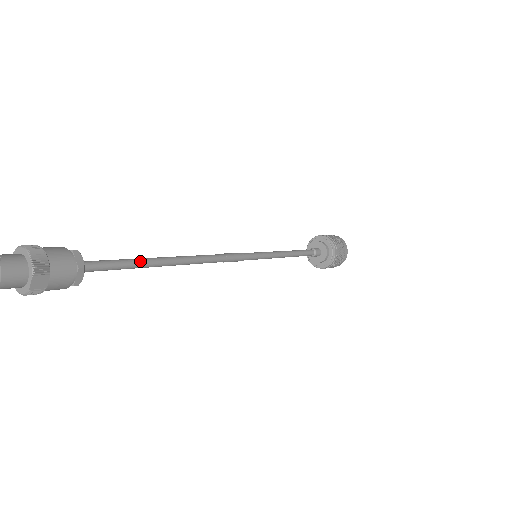
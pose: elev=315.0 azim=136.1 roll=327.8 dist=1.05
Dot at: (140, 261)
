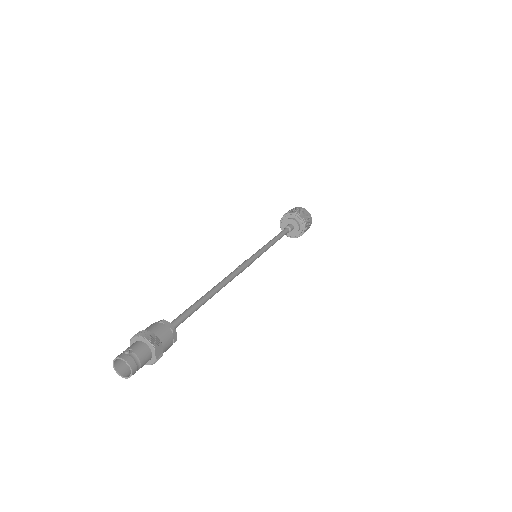
Dot at: (197, 304)
